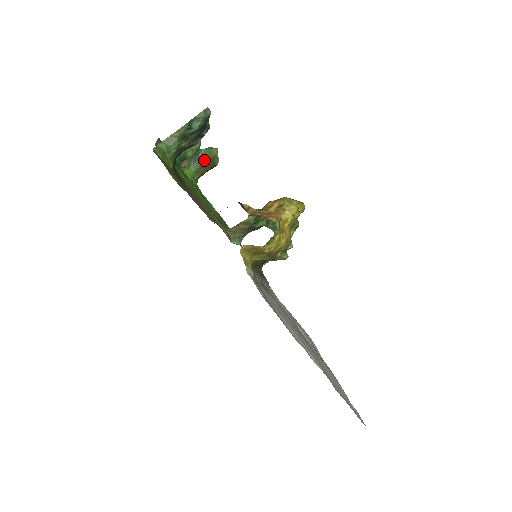
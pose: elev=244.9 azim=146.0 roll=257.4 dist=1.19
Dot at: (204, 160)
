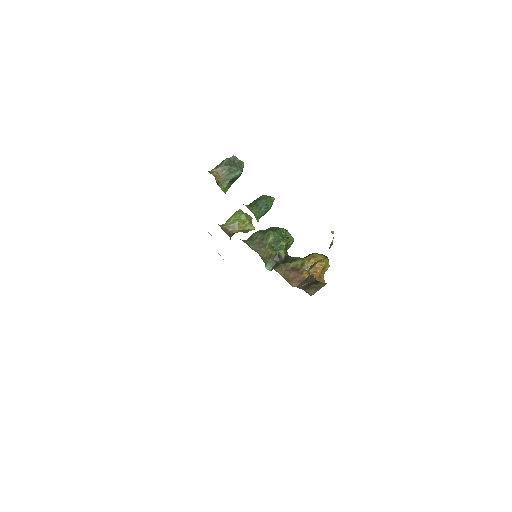
Dot at: occluded
